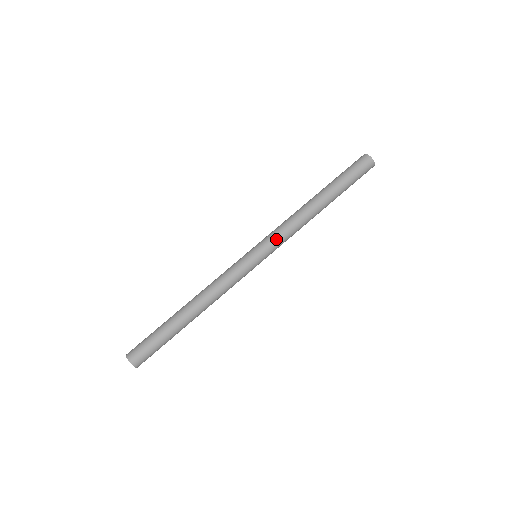
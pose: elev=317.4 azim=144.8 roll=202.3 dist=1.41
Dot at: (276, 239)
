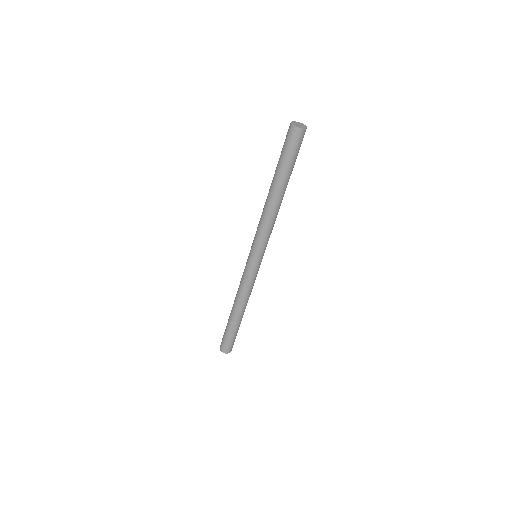
Dot at: (257, 240)
